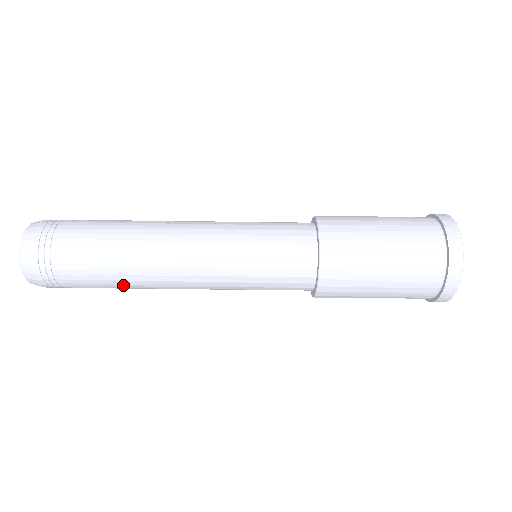
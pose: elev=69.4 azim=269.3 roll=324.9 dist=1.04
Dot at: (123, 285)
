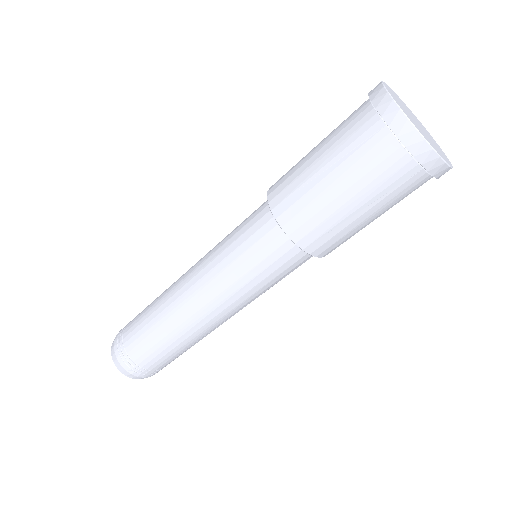
Dot at: (172, 341)
